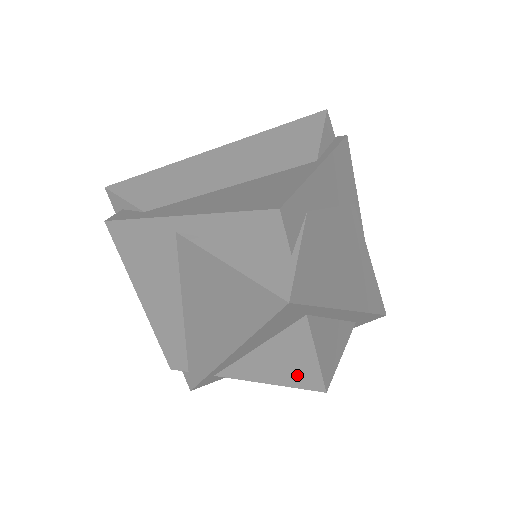
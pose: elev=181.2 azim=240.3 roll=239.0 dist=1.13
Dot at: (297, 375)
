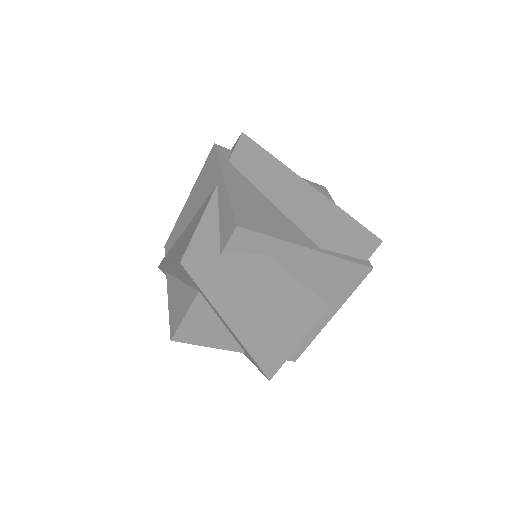
Dot at: (175, 316)
